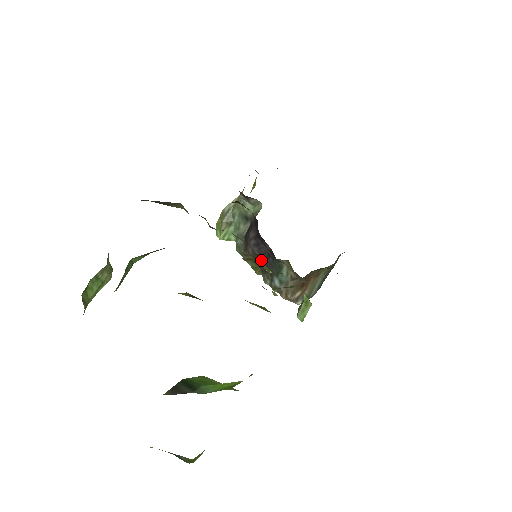
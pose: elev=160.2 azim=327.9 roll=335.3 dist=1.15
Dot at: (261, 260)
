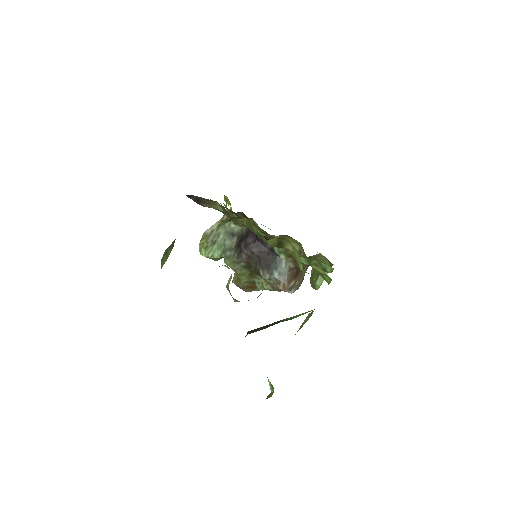
Dot at: (260, 259)
